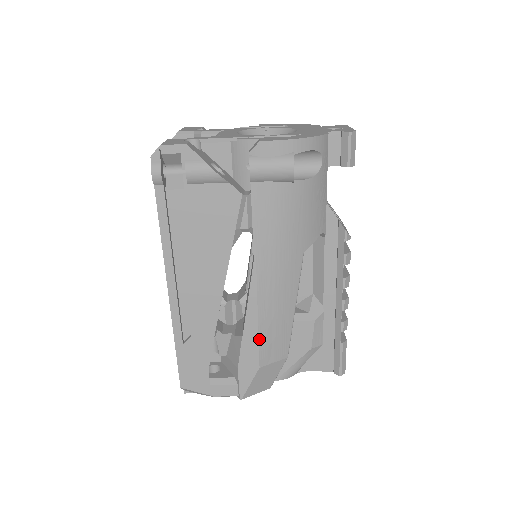
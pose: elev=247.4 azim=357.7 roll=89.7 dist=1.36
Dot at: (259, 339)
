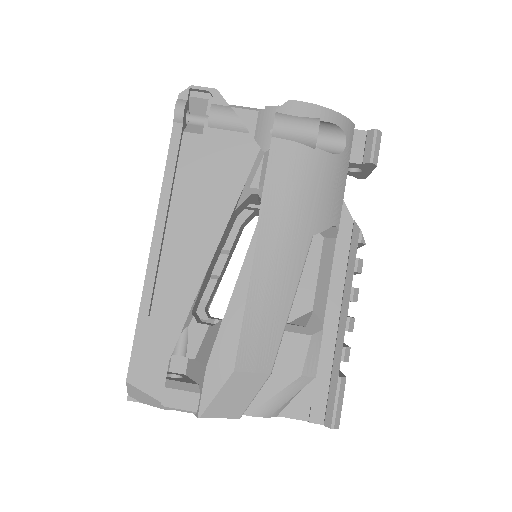
Dot at: (242, 328)
